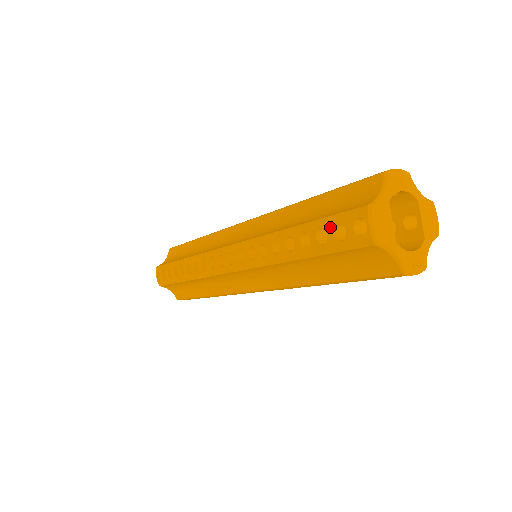
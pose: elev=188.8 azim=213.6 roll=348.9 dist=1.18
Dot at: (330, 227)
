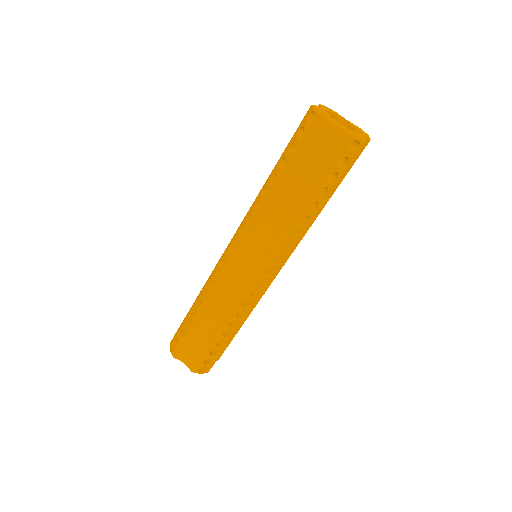
Dot at: (295, 138)
